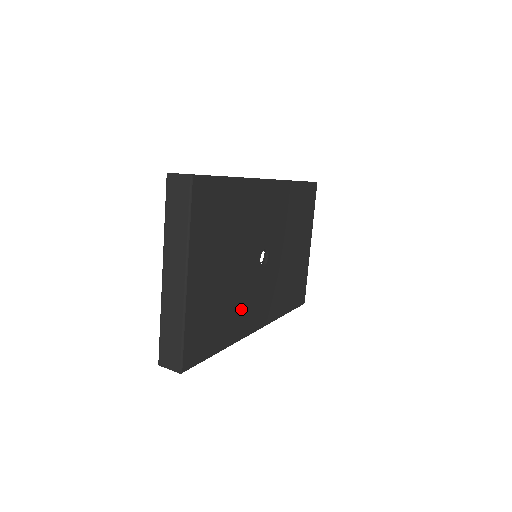
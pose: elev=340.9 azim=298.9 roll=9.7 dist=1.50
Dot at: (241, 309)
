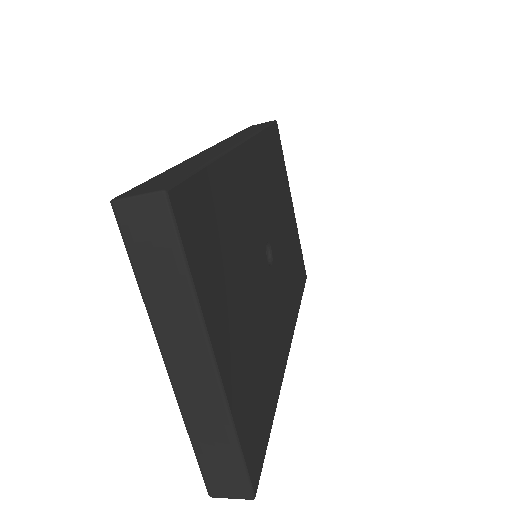
Dot at: (272, 342)
